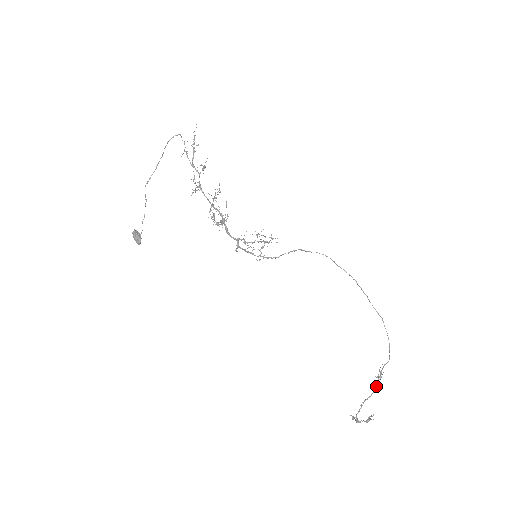
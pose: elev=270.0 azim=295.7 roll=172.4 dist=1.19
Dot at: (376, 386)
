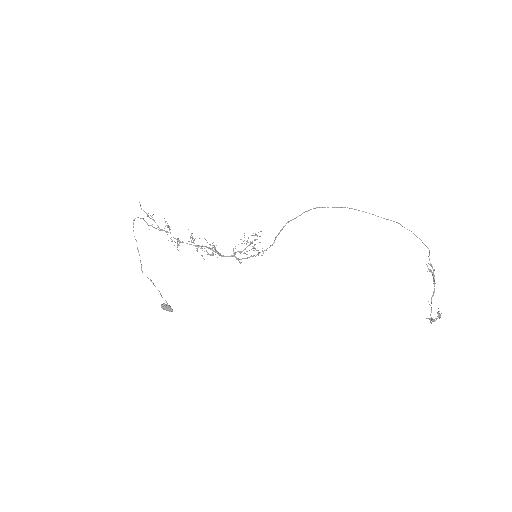
Dot at: (434, 279)
